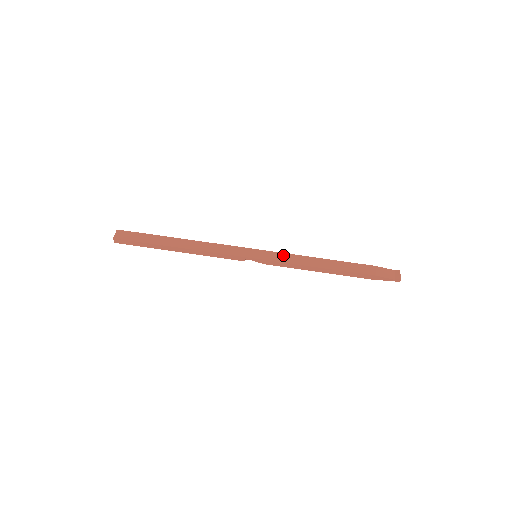
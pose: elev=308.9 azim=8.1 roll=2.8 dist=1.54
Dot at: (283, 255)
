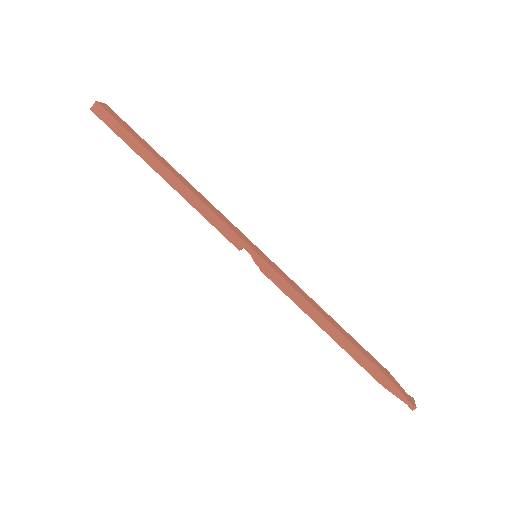
Dot at: (289, 279)
